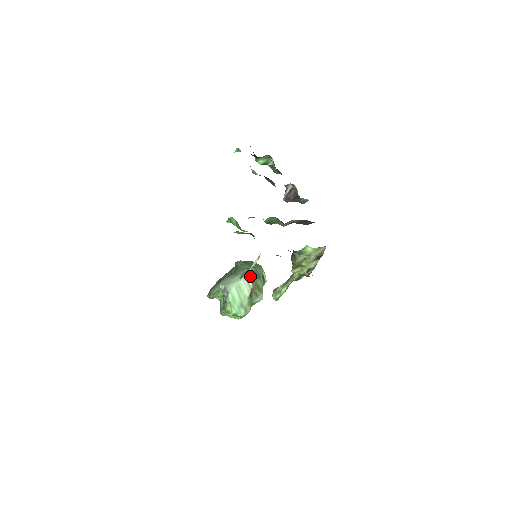
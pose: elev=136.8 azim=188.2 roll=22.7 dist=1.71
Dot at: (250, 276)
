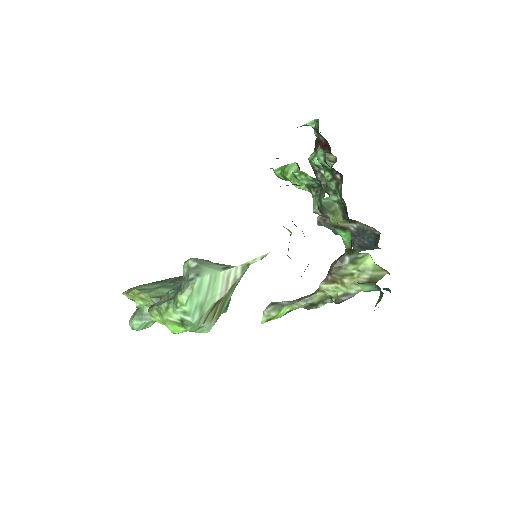
Dot at: (236, 275)
